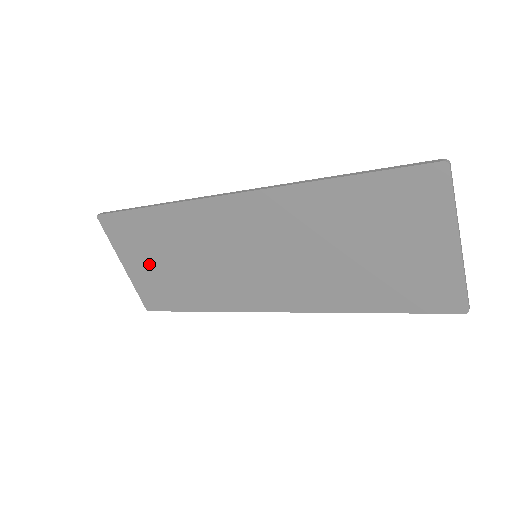
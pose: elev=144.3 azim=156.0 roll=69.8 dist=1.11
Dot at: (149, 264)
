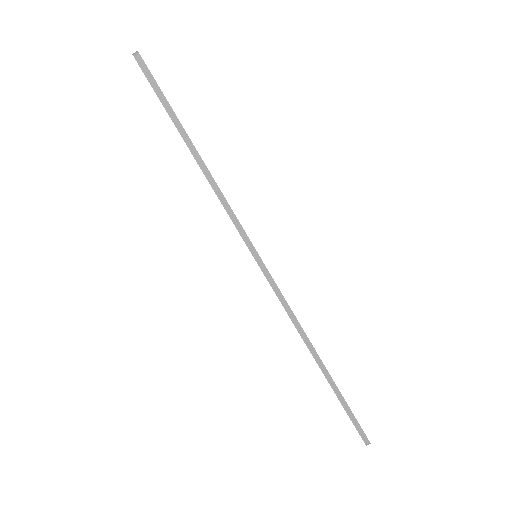
Dot at: occluded
